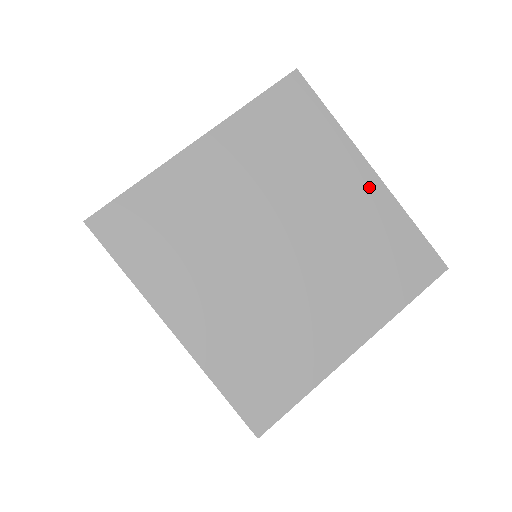
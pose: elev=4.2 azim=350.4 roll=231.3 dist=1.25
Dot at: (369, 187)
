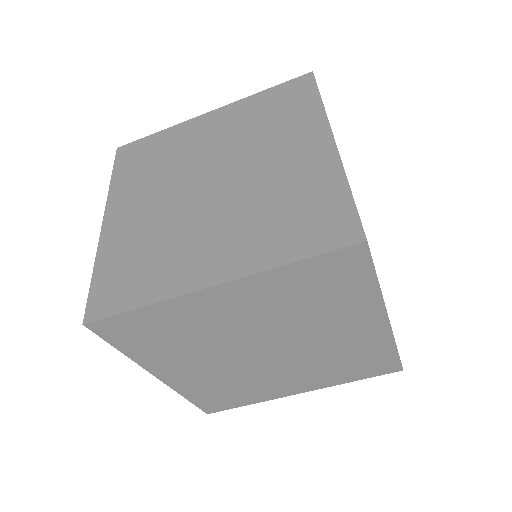
Dot at: occluded
